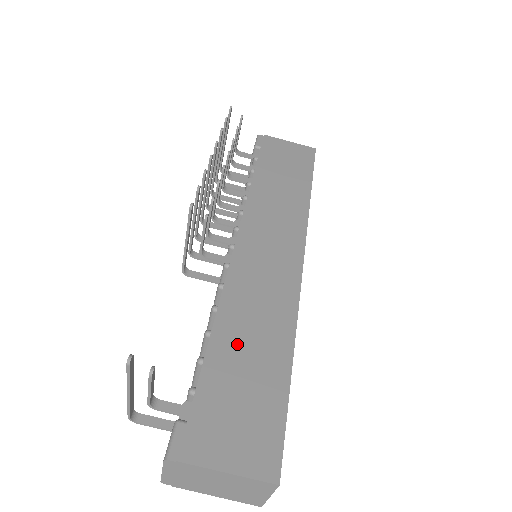
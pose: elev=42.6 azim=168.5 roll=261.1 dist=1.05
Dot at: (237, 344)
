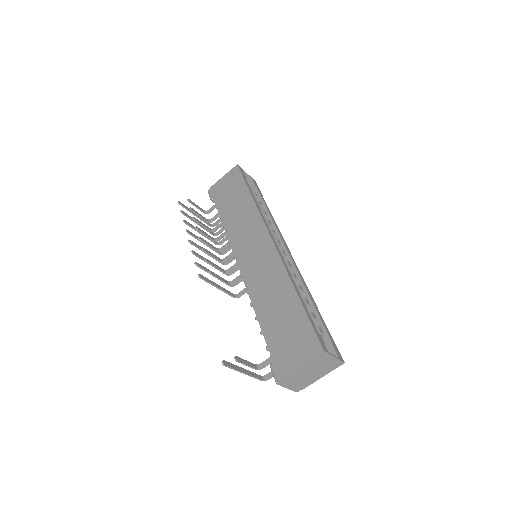
Dot at: (270, 311)
